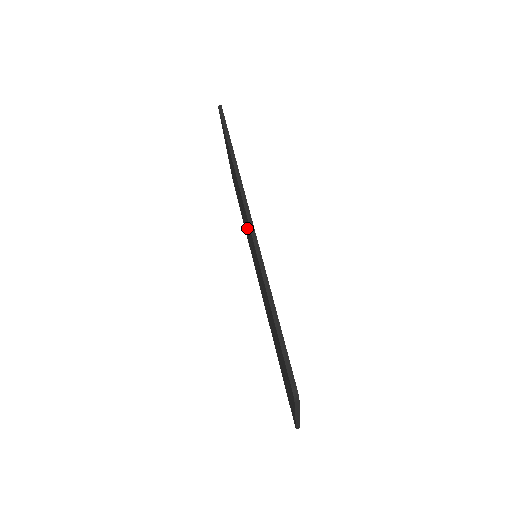
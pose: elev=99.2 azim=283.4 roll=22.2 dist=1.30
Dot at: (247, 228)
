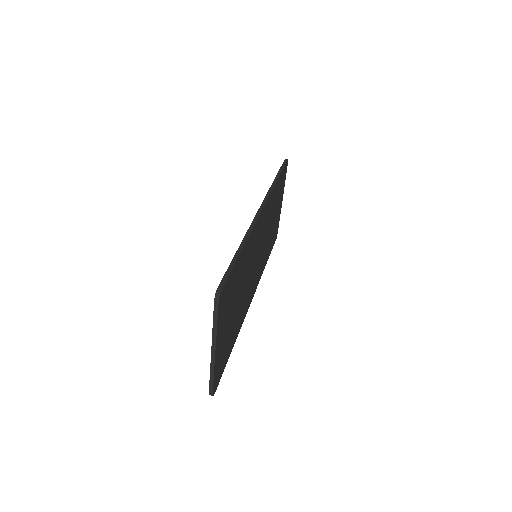
Dot at: occluded
